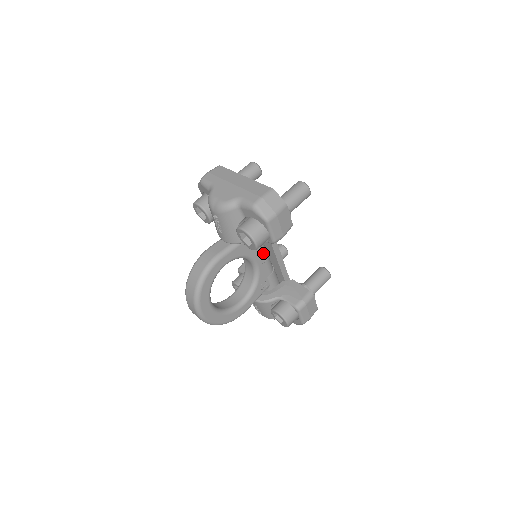
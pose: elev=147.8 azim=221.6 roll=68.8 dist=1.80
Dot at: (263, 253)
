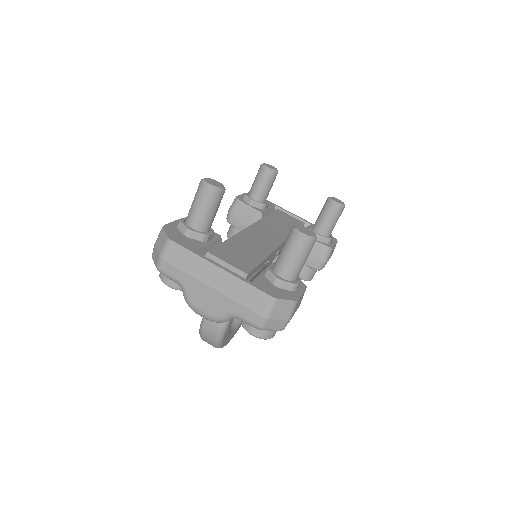
Dot at: occluded
